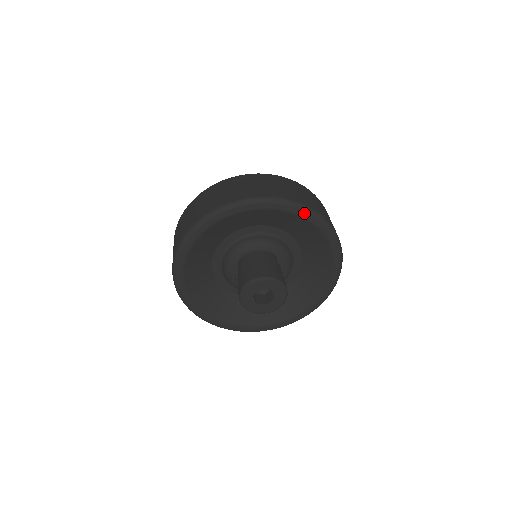
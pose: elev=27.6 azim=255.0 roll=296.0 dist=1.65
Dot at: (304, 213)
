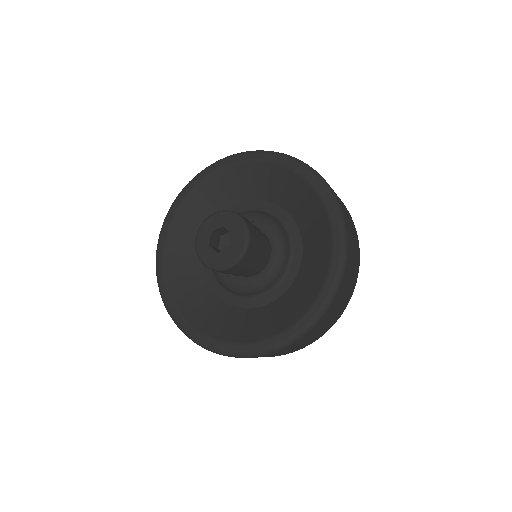
Dot at: (242, 157)
